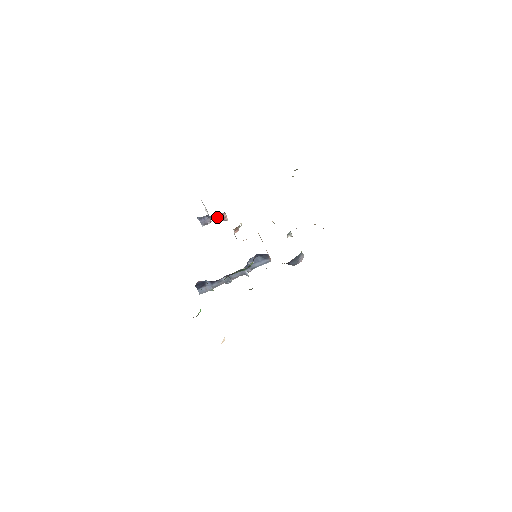
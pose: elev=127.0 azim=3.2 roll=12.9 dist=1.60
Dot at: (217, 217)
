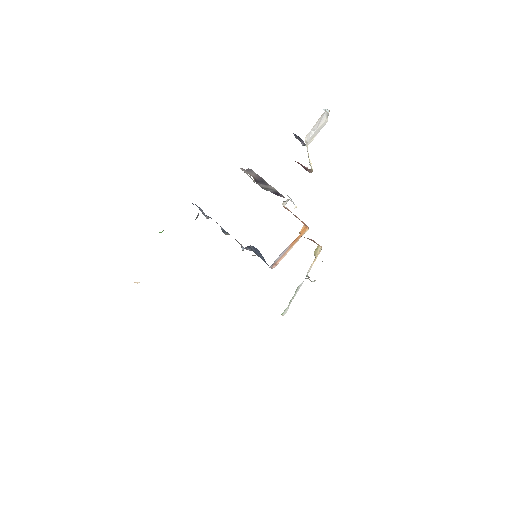
Dot at: (298, 162)
